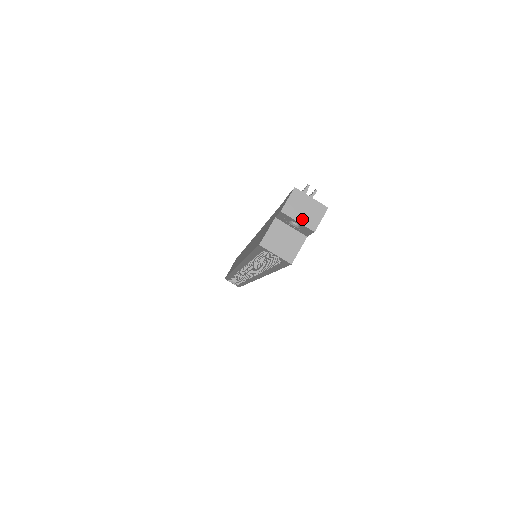
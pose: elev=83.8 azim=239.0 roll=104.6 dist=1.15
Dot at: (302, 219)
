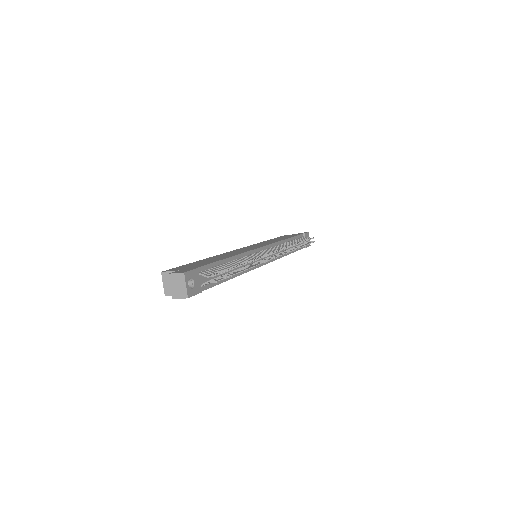
Dot at: (173, 288)
